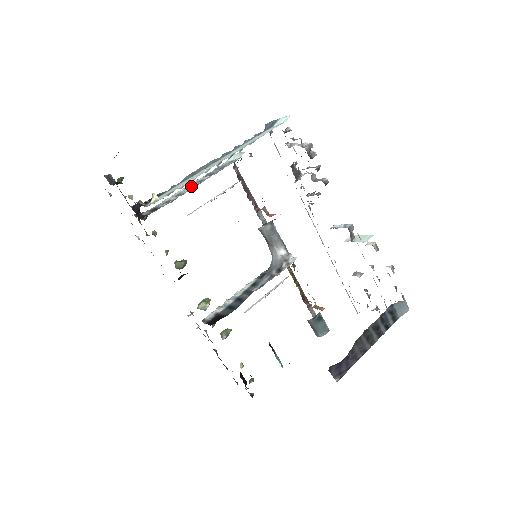
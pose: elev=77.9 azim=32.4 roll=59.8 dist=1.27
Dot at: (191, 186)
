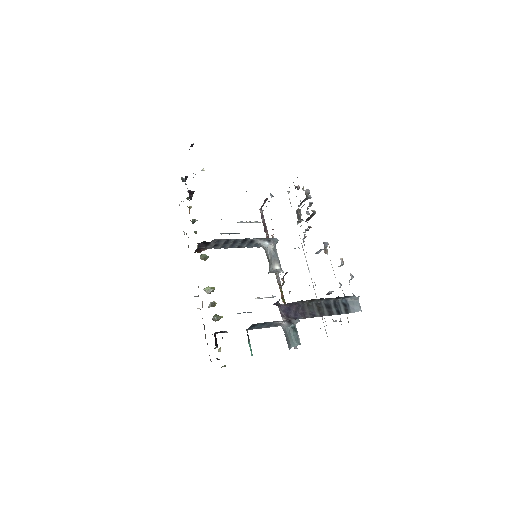
Dot at: occluded
